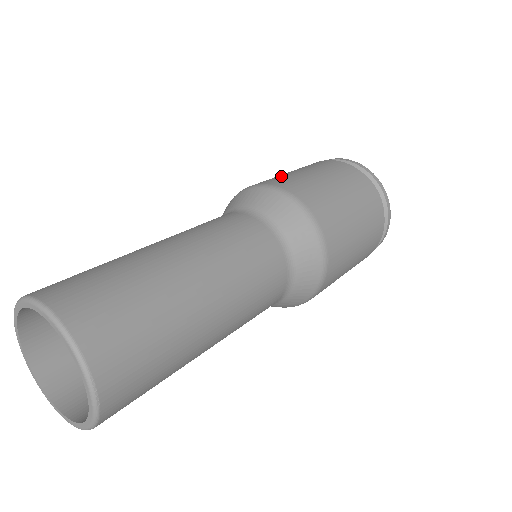
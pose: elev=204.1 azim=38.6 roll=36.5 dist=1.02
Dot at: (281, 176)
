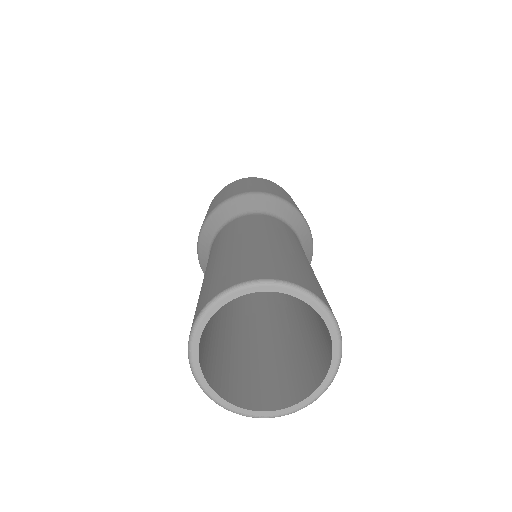
Dot at: (231, 192)
